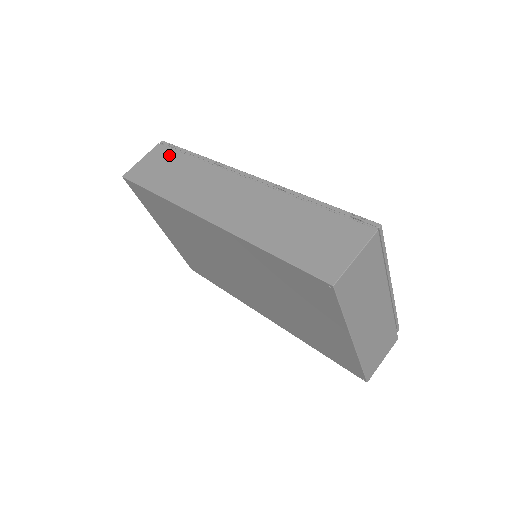
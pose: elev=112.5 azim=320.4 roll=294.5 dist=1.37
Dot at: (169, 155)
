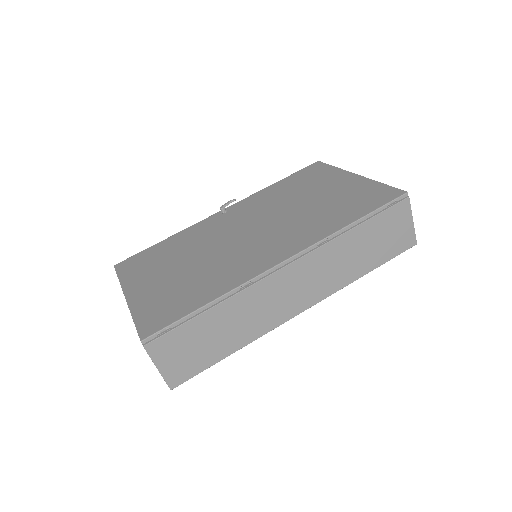
Dot at: (181, 335)
